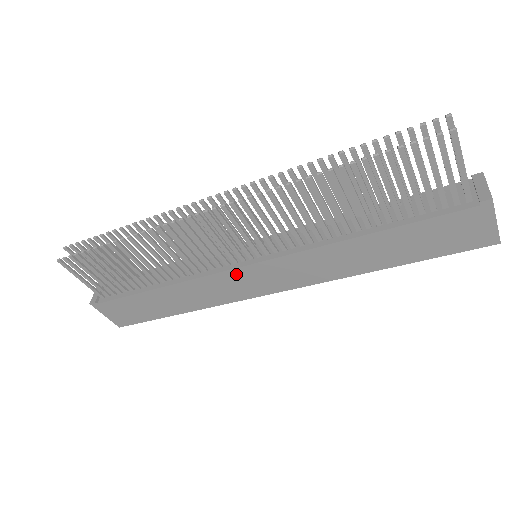
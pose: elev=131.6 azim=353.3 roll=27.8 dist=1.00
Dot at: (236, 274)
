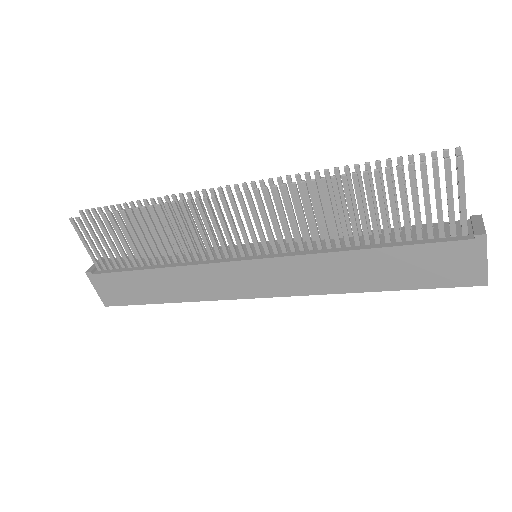
Dot at: (233, 268)
